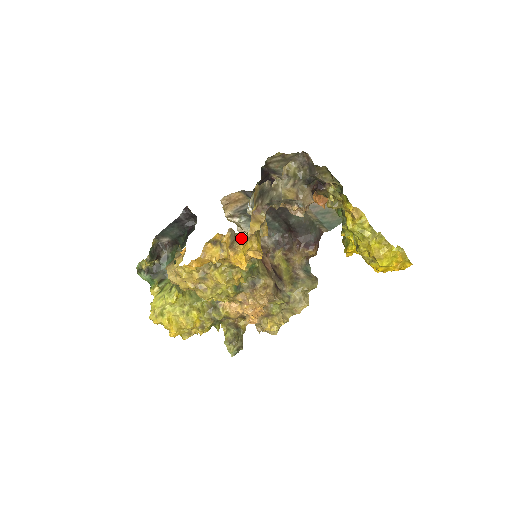
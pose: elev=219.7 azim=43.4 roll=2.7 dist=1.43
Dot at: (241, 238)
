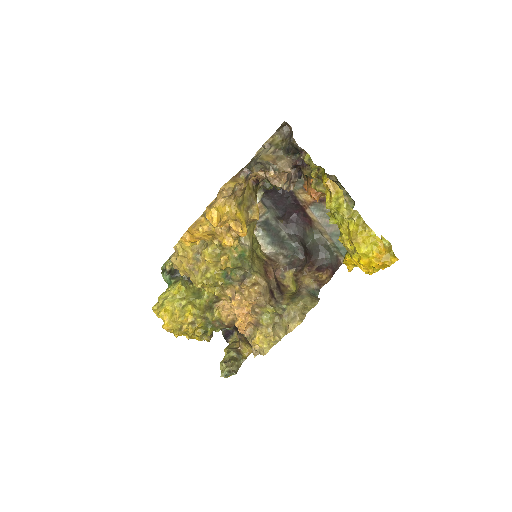
Dot at: (219, 197)
